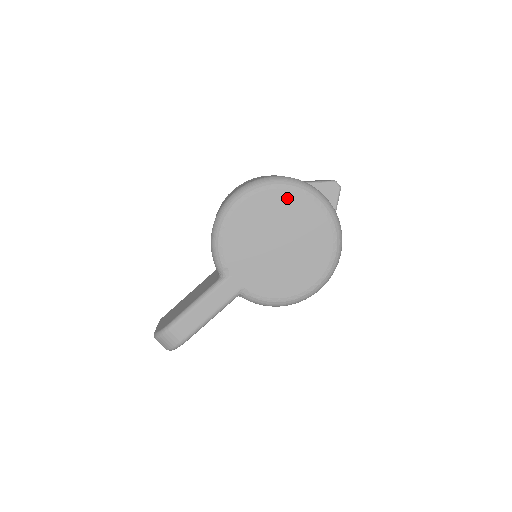
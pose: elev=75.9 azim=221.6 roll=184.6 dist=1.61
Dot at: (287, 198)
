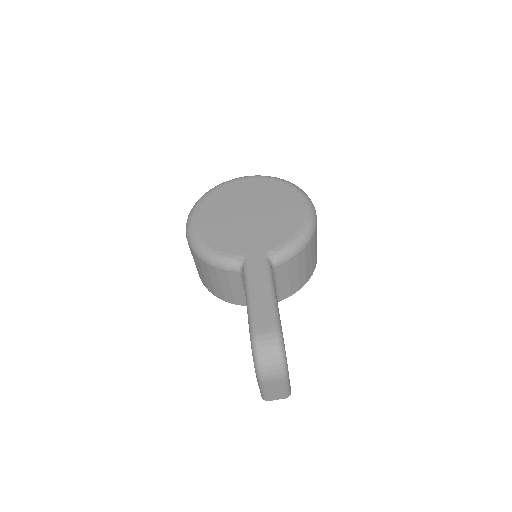
Dot at: (219, 194)
